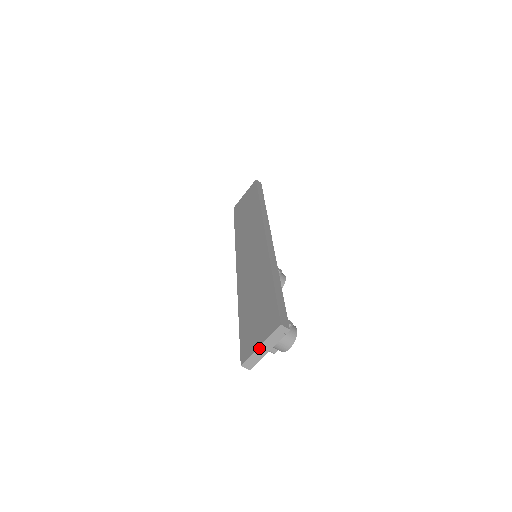
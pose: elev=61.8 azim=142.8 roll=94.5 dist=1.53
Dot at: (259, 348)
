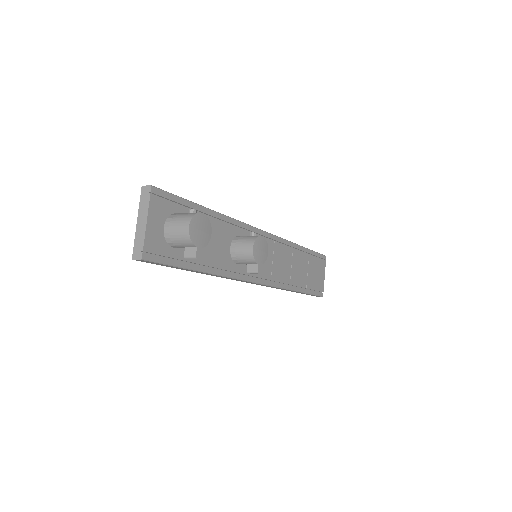
Dot at: (137, 226)
